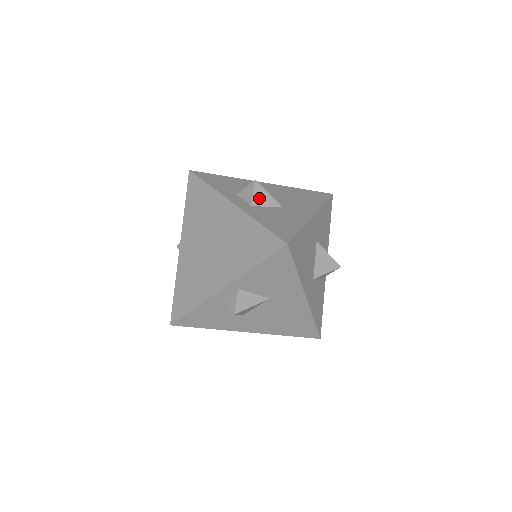
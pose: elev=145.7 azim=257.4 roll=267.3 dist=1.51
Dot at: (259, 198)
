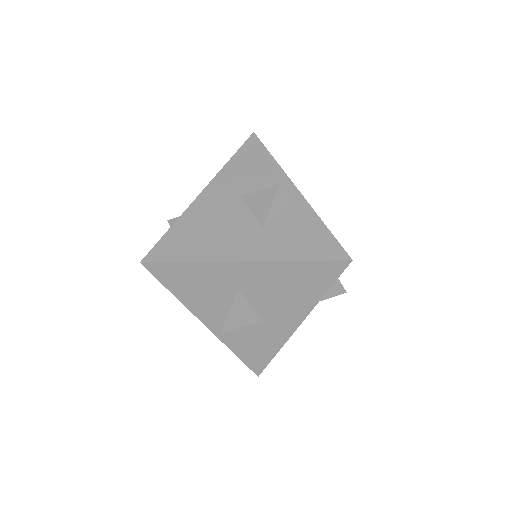
Dot at: occluded
